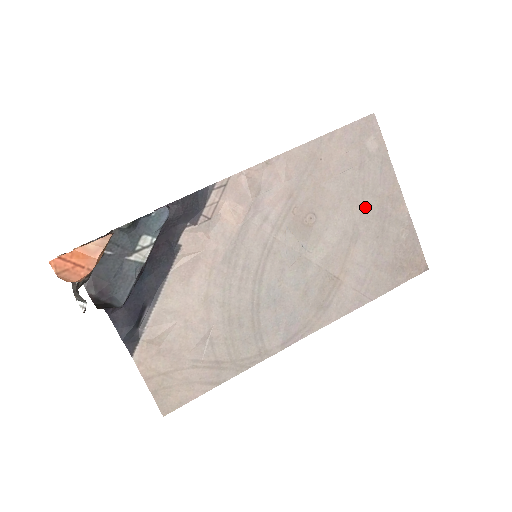
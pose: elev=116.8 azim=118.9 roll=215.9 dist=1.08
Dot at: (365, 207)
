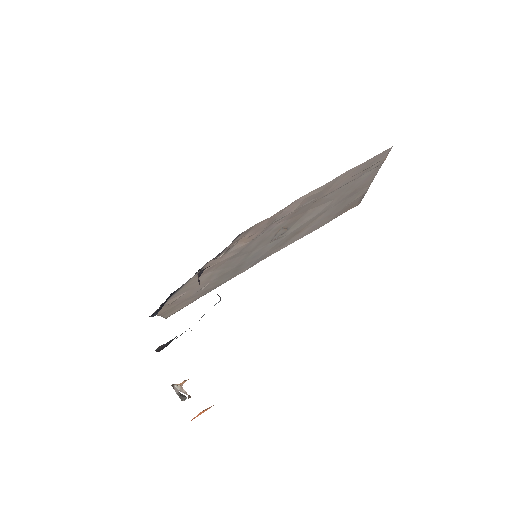
Dot at: (343, 196)
